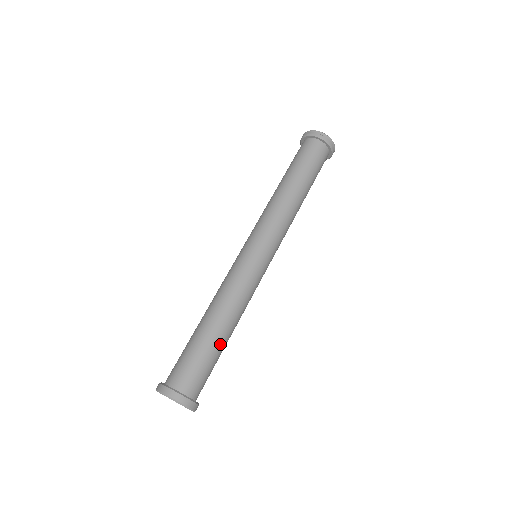
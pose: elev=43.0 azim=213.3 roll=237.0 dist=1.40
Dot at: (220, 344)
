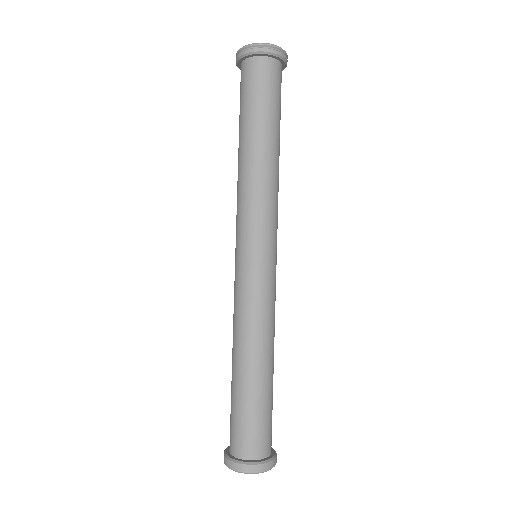
Dot at: (256, 387)
